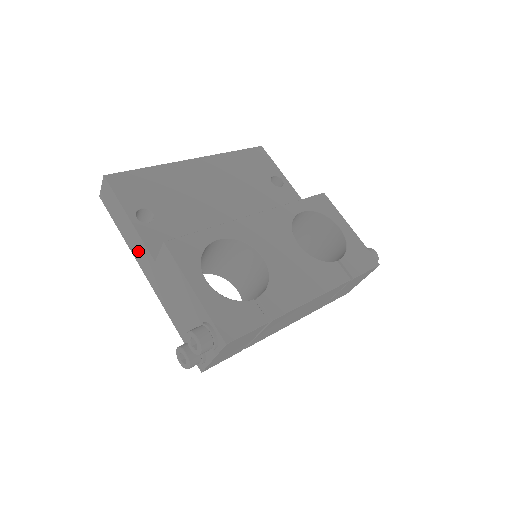
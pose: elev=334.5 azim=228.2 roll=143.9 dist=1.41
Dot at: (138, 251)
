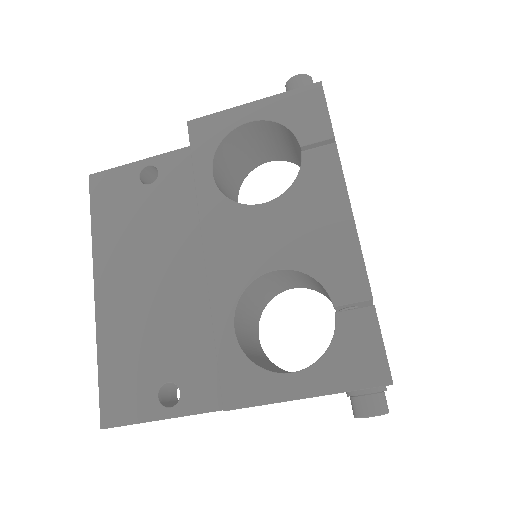
Dot at: occluded
